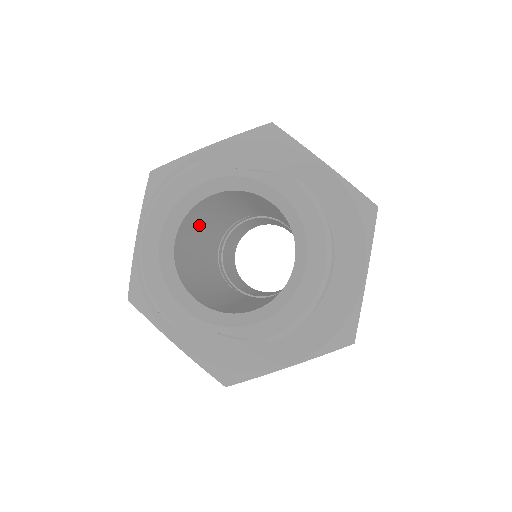
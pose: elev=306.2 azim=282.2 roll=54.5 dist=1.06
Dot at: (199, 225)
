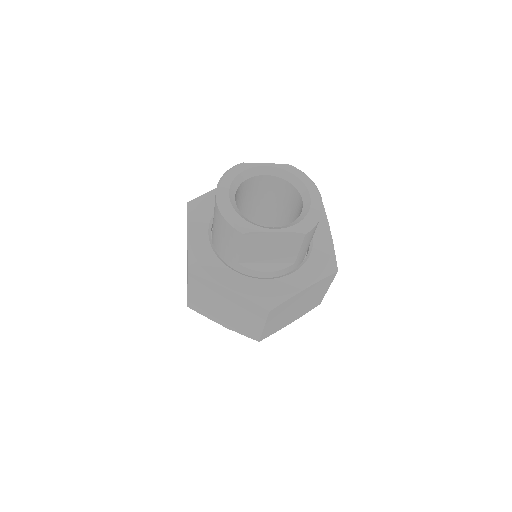
Dot at: occluded
